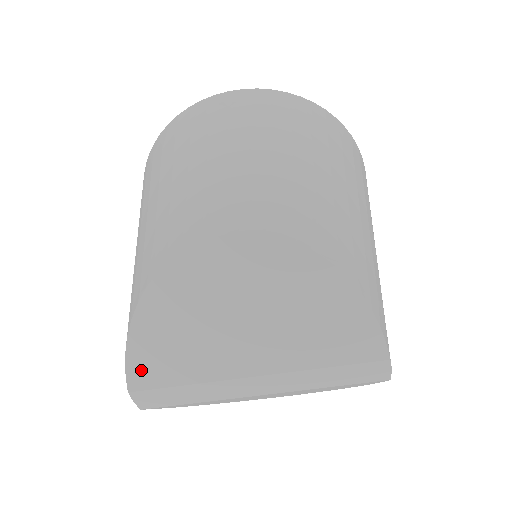
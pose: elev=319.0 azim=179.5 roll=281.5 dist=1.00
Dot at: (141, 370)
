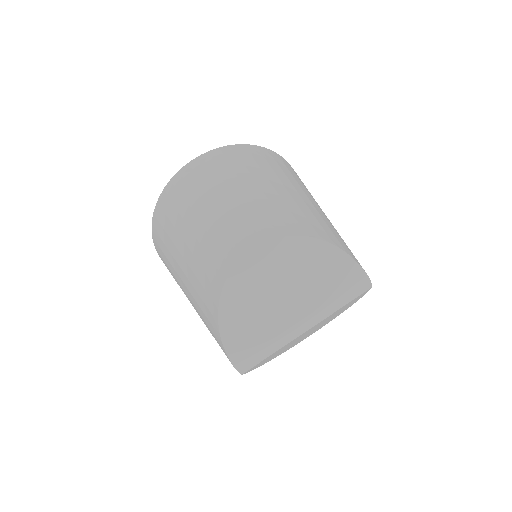
Dot at: (235, 349)
